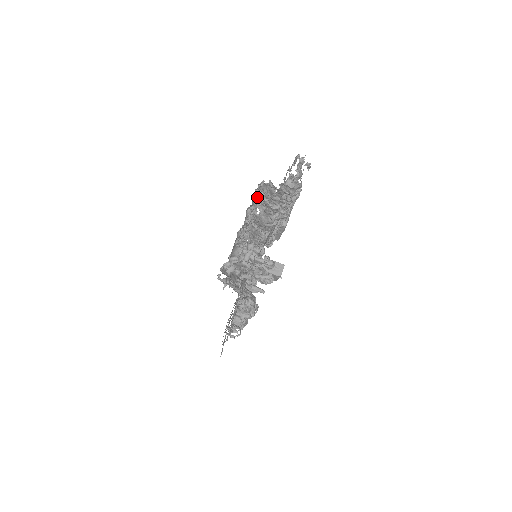
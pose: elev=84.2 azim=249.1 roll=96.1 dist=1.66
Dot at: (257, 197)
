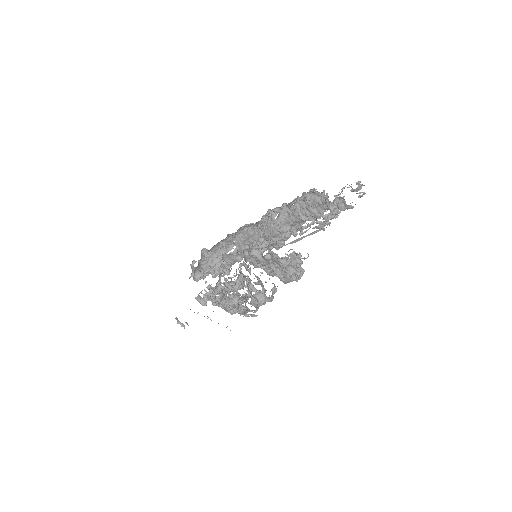
Dot at: (294, 201)
